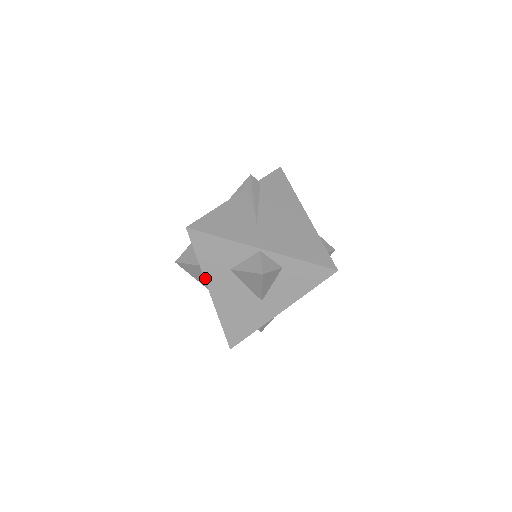
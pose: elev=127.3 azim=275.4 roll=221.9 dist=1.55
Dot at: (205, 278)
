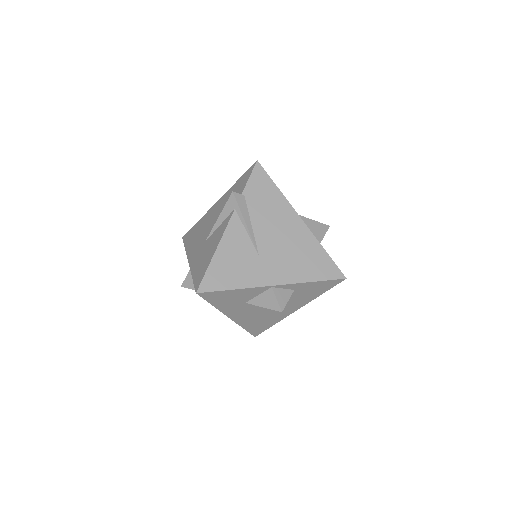
Dot at: (223, 312)
